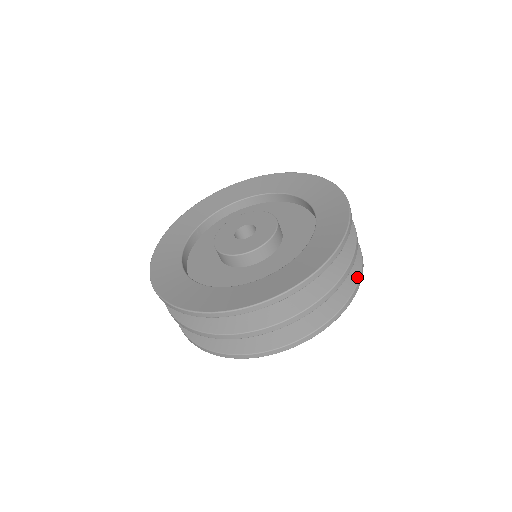
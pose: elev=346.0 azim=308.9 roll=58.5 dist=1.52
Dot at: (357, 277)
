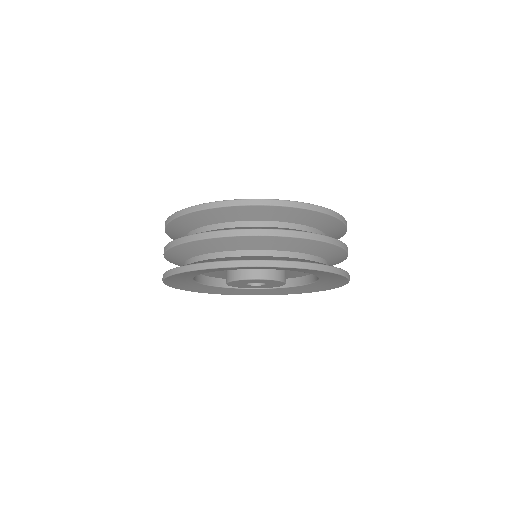
Dot at: occluded
